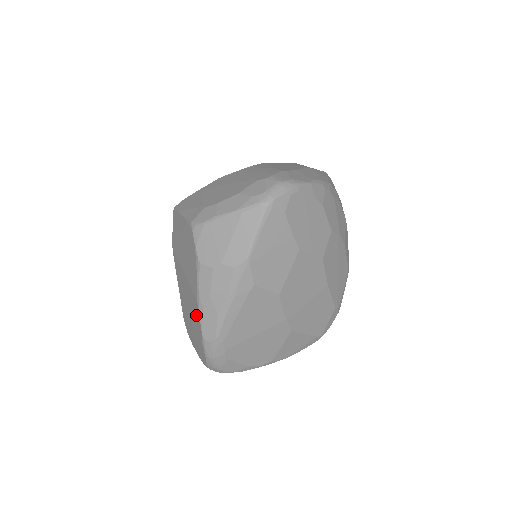
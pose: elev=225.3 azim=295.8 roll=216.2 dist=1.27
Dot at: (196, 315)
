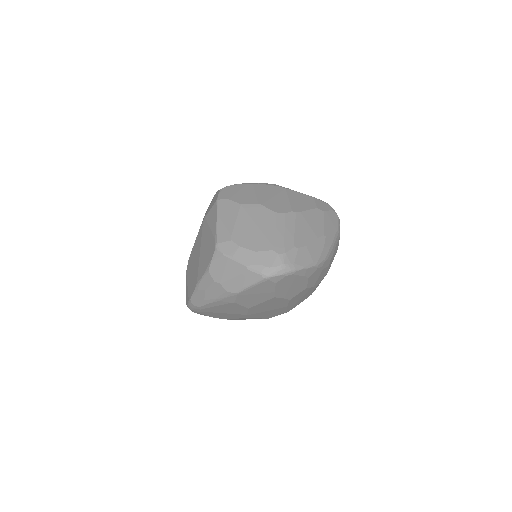
Dot at: (193, 284)
